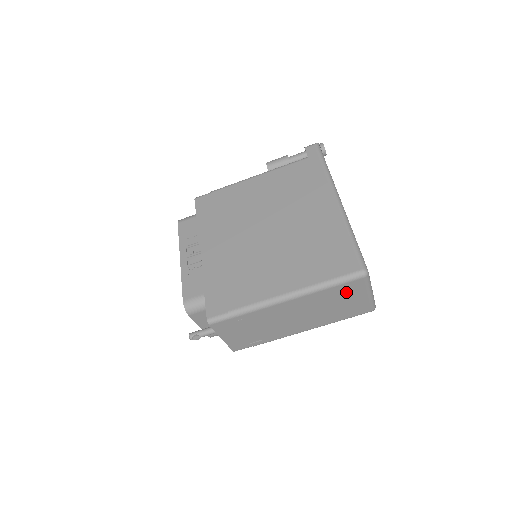
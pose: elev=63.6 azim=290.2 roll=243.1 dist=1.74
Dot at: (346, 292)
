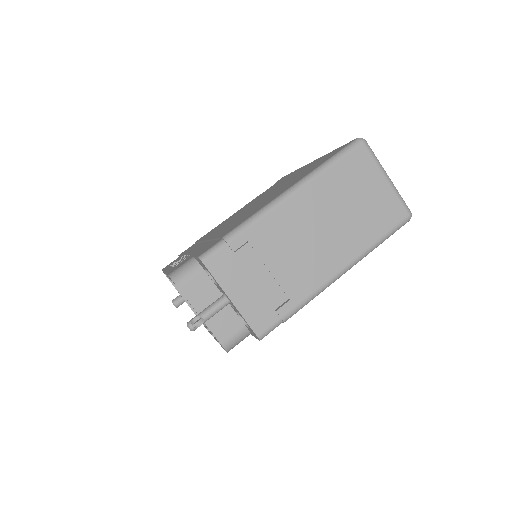
Dot at: (356, 175)
